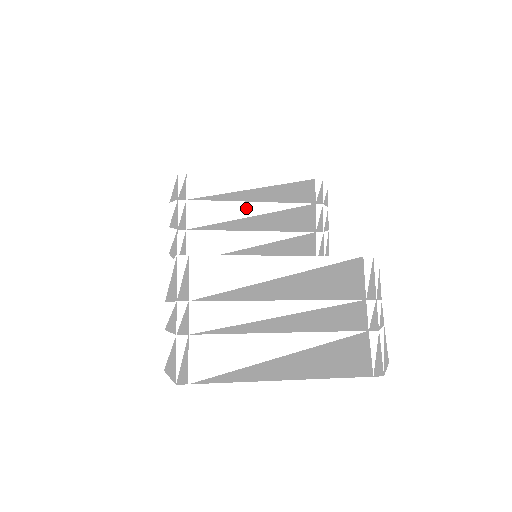
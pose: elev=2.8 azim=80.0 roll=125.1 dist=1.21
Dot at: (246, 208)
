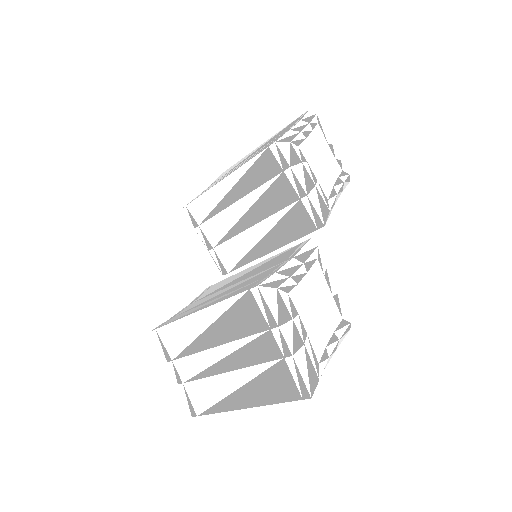
Dot at: (236, 209)
